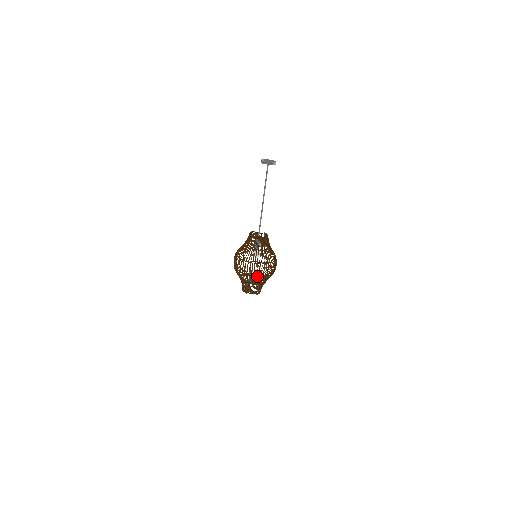
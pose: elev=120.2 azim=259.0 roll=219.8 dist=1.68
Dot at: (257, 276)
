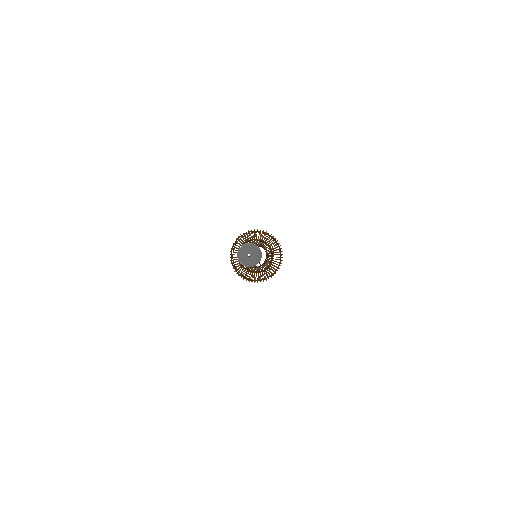
Dot at: occluded
